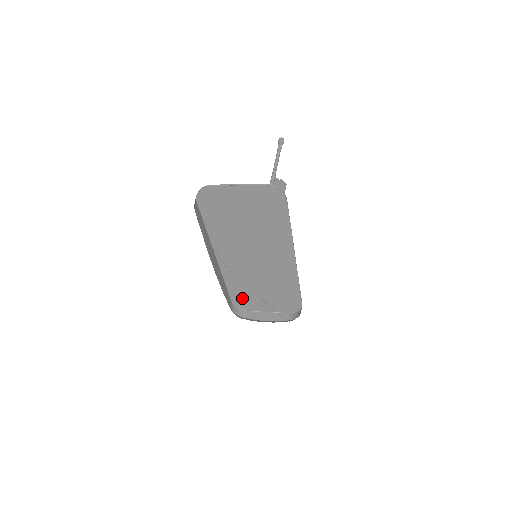
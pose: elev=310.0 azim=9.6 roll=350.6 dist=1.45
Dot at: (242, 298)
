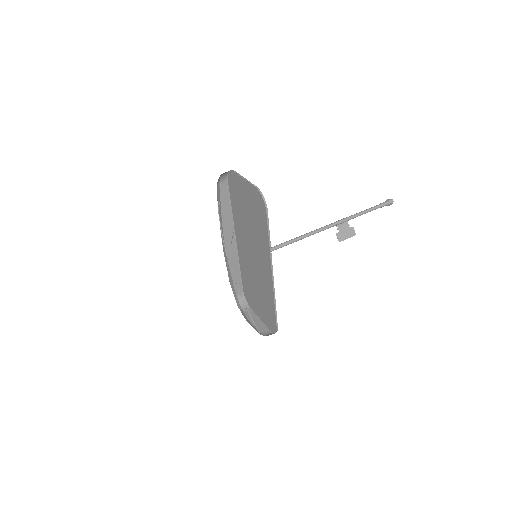
Dot at: (248, 292)
